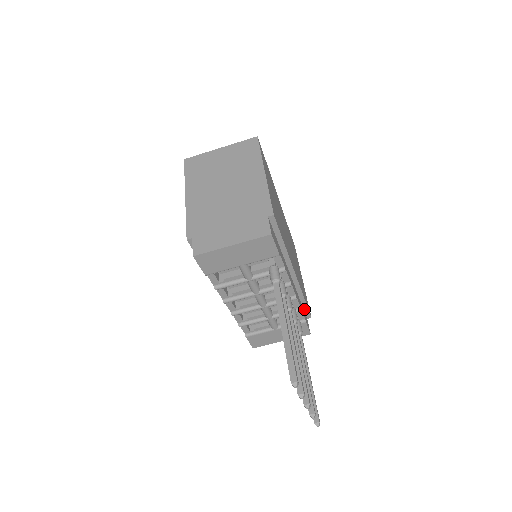
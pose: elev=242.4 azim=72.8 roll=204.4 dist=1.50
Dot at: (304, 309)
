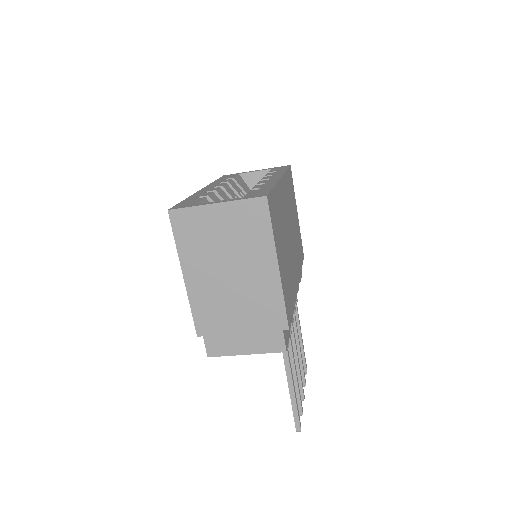
Dot at: occluded
